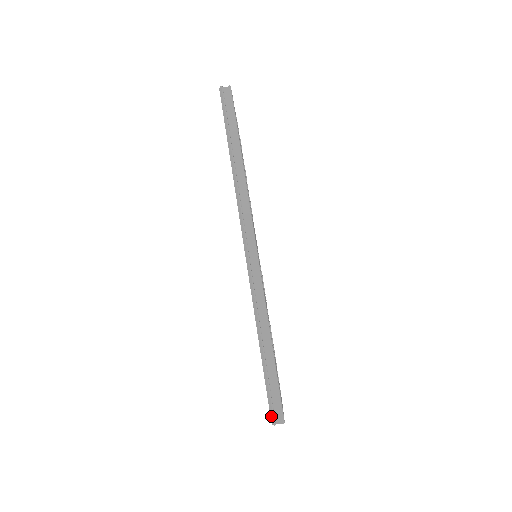
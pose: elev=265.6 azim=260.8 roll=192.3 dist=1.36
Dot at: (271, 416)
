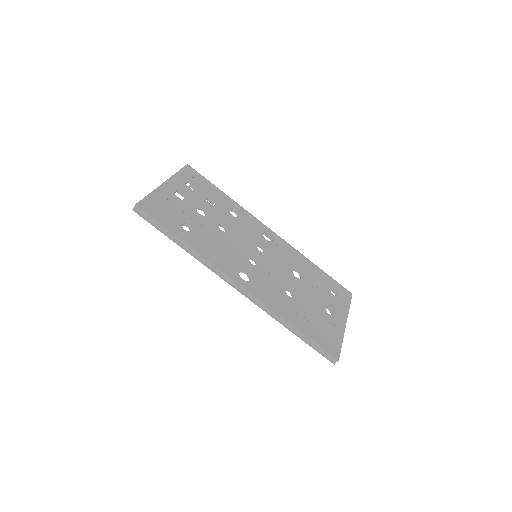
Dot at: occluded
